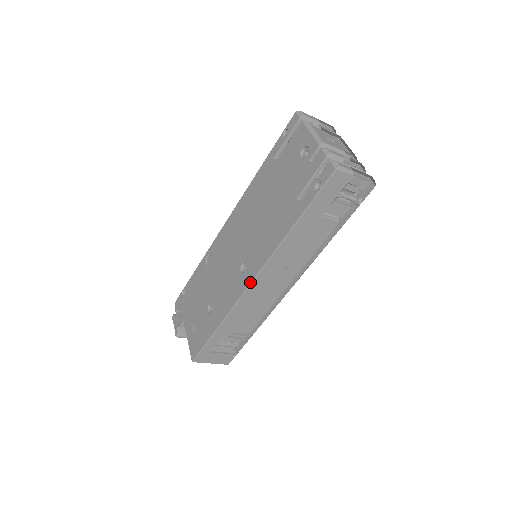
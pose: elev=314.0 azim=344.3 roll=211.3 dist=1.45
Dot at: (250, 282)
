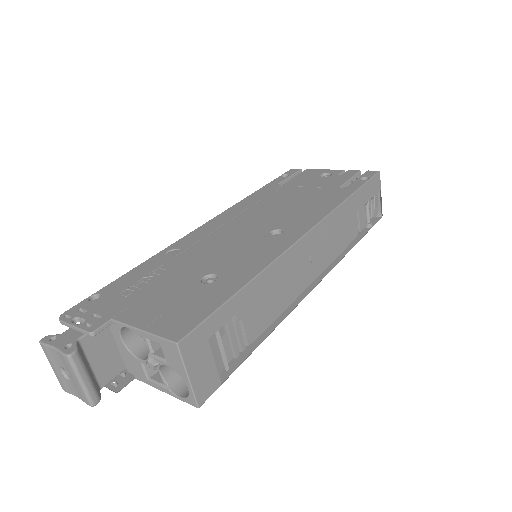
Dot at: (303, 234)
